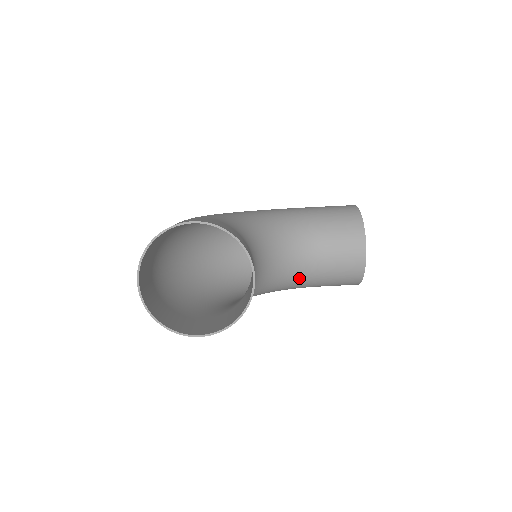
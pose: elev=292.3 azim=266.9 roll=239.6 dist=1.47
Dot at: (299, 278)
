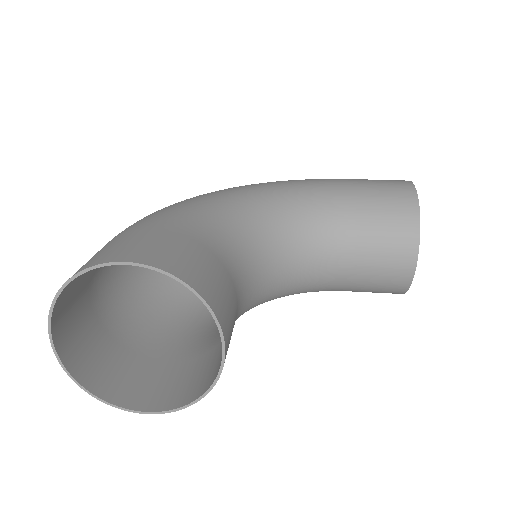
Dot at: (315, 286)
